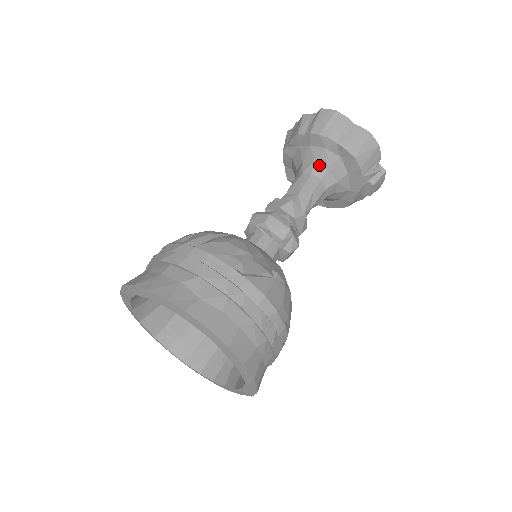
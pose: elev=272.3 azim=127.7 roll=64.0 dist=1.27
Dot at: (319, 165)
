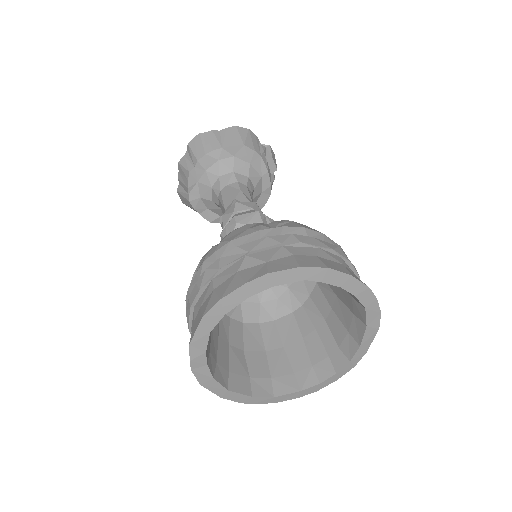
Dot at: (225, 176)
